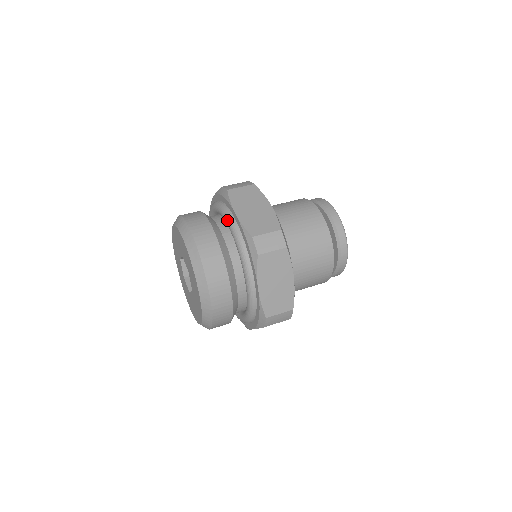
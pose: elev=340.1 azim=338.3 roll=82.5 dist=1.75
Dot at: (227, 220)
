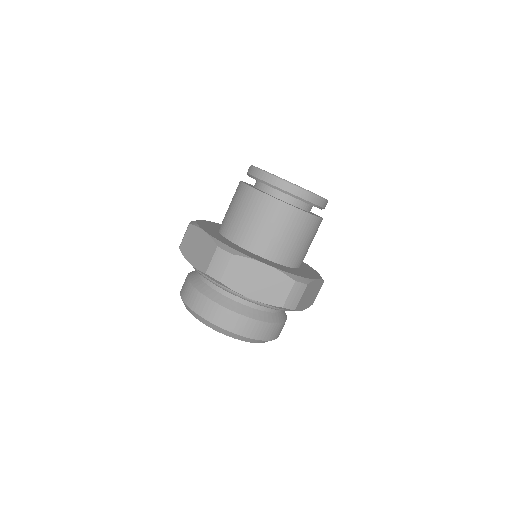
Dot at: occluded
